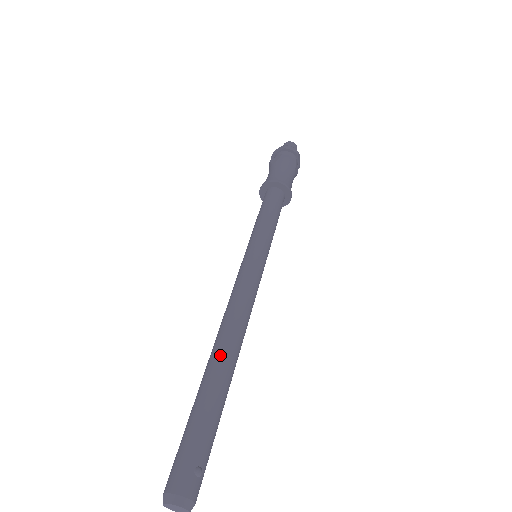
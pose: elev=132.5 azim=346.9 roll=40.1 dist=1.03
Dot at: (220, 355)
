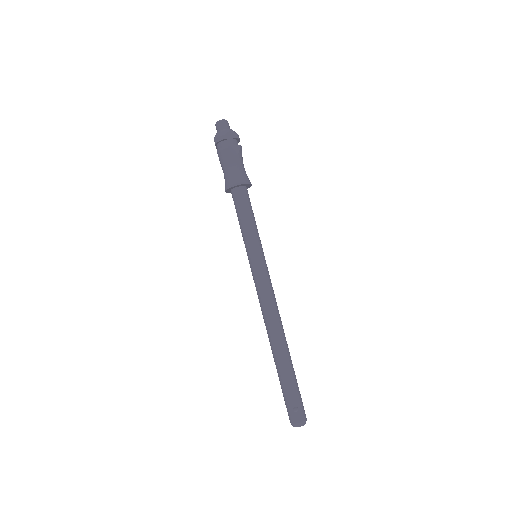
Dot at: (272, 346)
